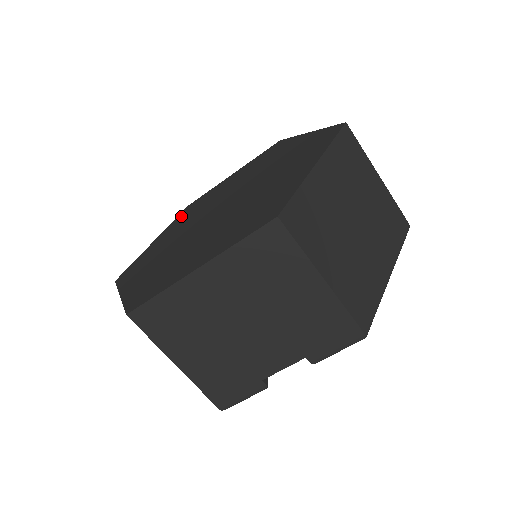
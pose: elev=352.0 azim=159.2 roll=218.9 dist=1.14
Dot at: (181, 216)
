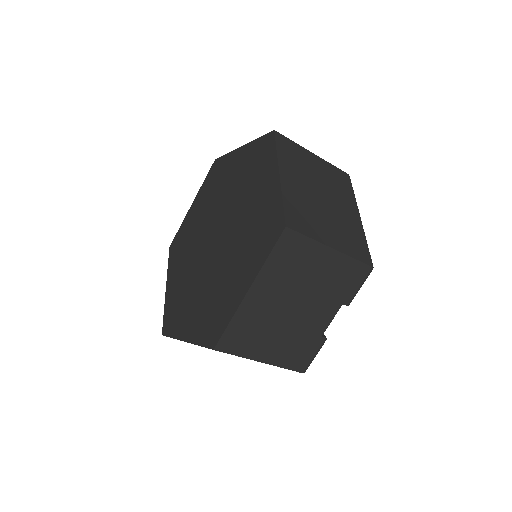
Dot at: (173, 258)
